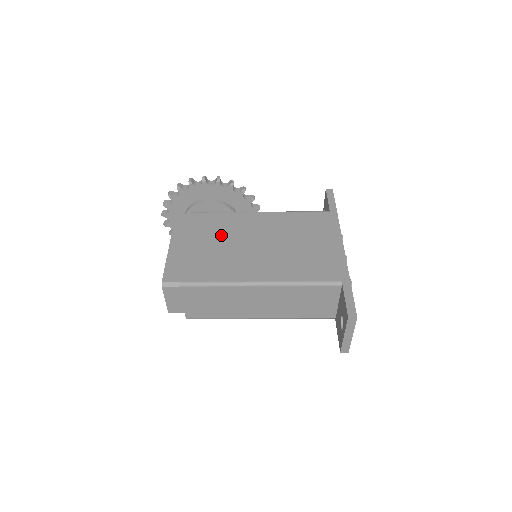
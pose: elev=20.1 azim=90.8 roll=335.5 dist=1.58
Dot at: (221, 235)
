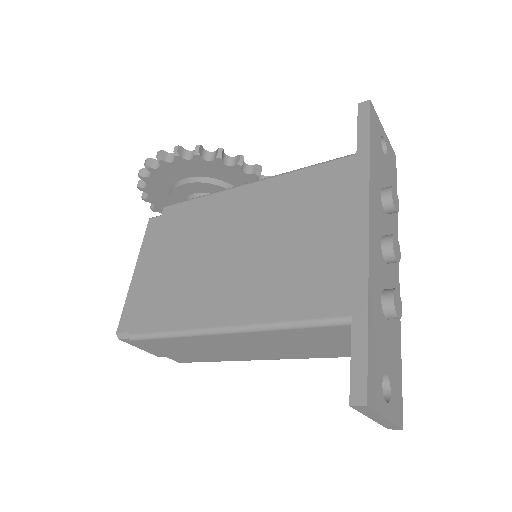
Dot at: (189, 241)
